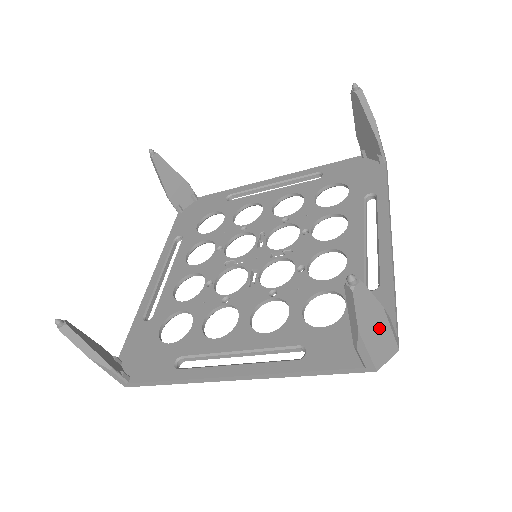
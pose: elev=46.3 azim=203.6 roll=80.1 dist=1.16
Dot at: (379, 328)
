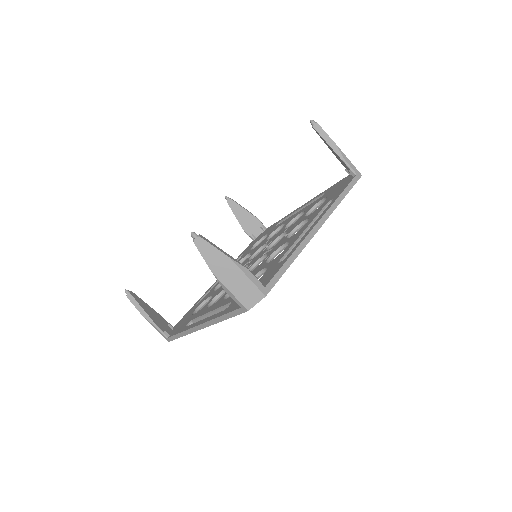
Dot at: occluded
